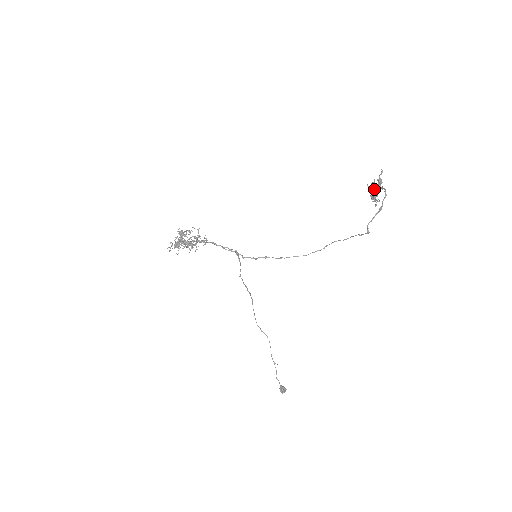
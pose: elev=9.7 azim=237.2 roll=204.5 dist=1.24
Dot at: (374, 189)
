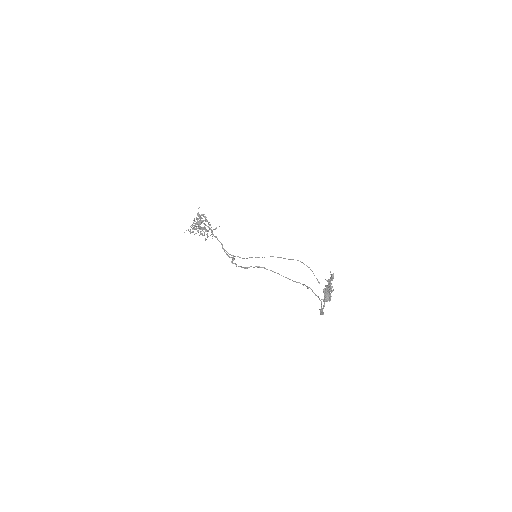
Dot at: (329, 285)
